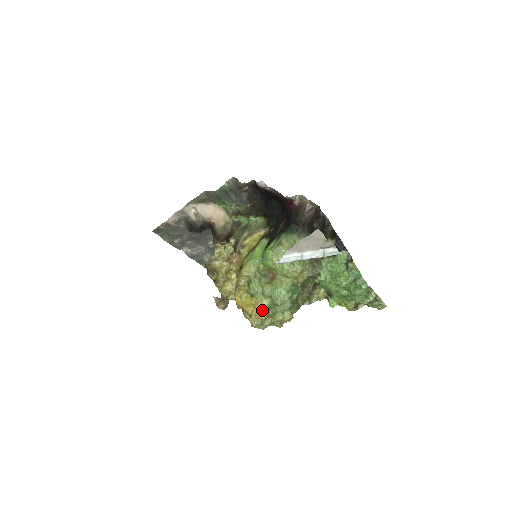
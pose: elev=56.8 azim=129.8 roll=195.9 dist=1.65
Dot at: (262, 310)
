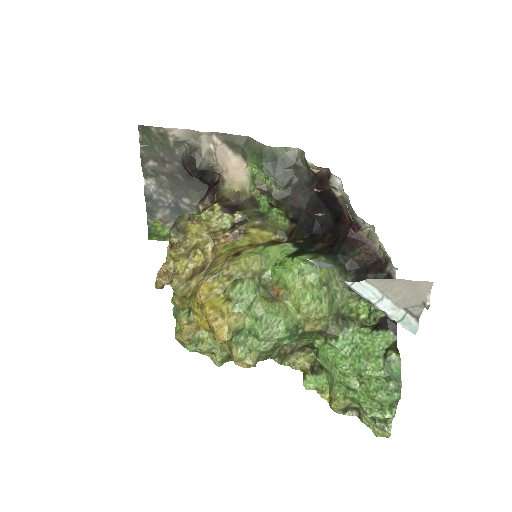
Dot at: (231, 327)
